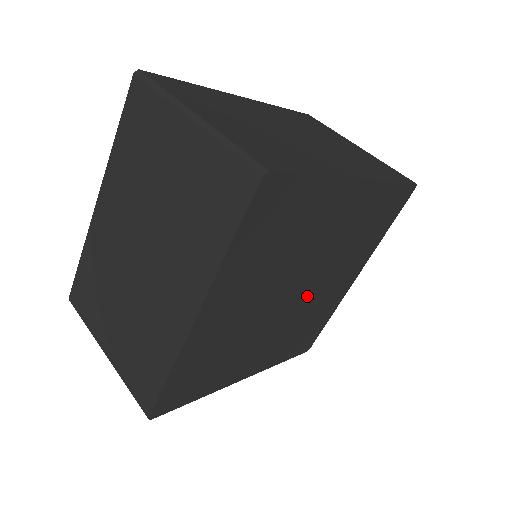
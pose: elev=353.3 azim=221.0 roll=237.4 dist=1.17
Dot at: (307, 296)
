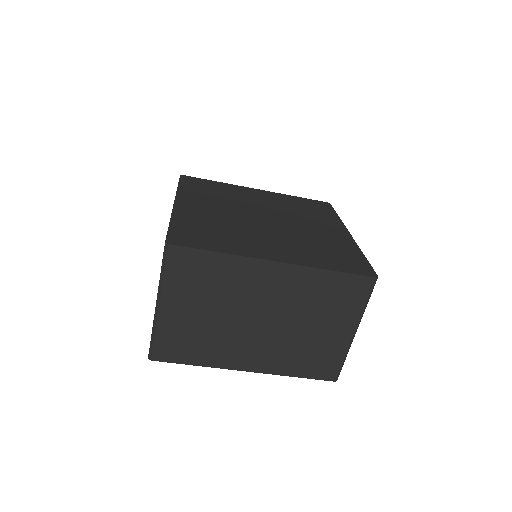
Dot at: (288, 226)
